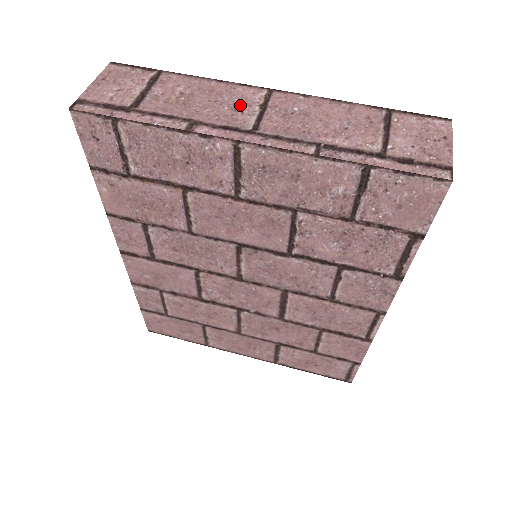
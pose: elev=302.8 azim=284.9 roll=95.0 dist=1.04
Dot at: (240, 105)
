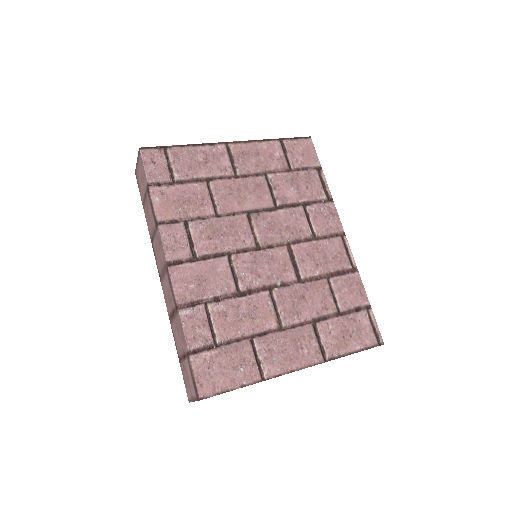
Dot at: occluded
